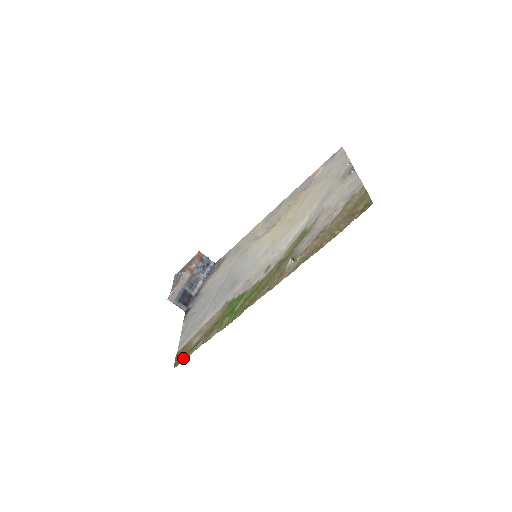
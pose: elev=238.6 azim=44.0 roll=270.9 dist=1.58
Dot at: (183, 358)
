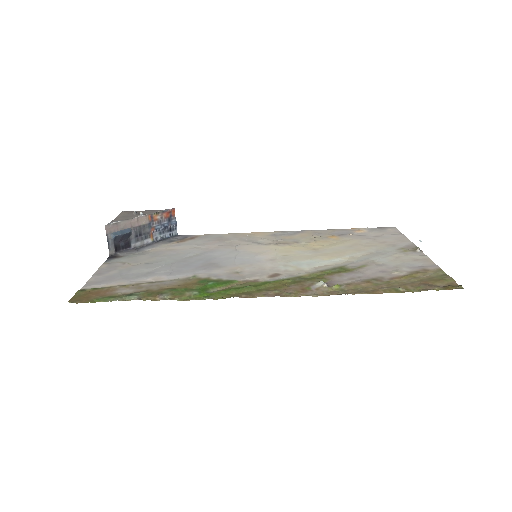
Dot at: (93, 299)
